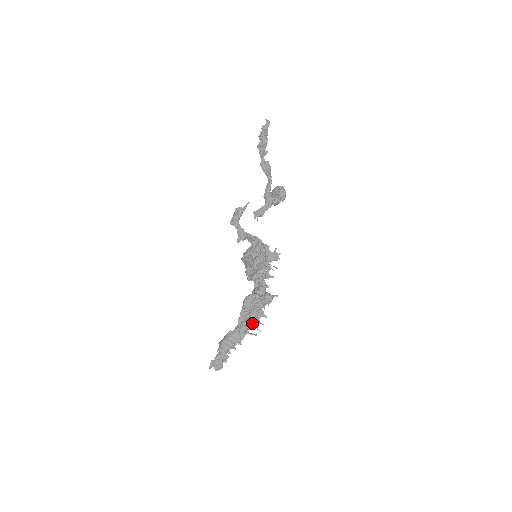
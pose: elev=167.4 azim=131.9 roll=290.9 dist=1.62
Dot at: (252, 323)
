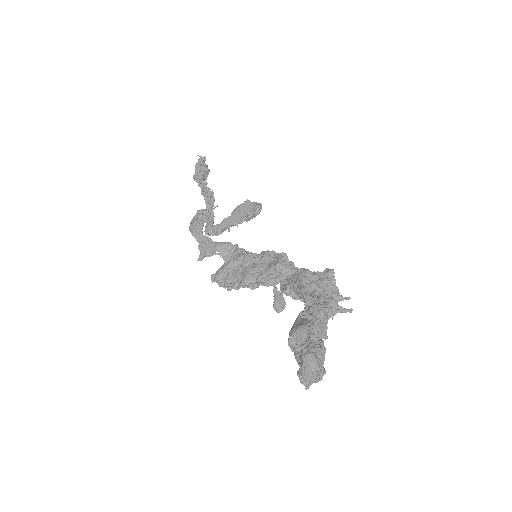
Dot at: (329, 302)
